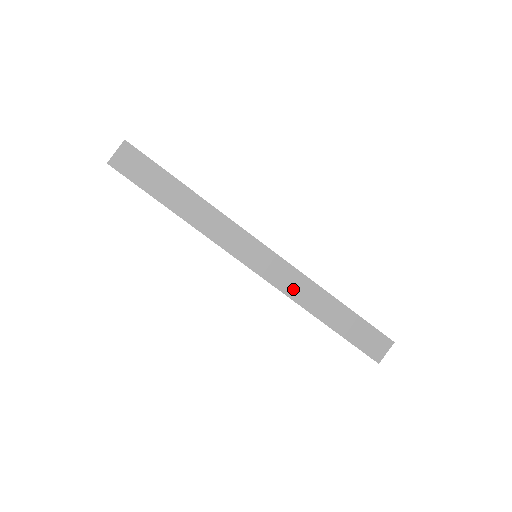
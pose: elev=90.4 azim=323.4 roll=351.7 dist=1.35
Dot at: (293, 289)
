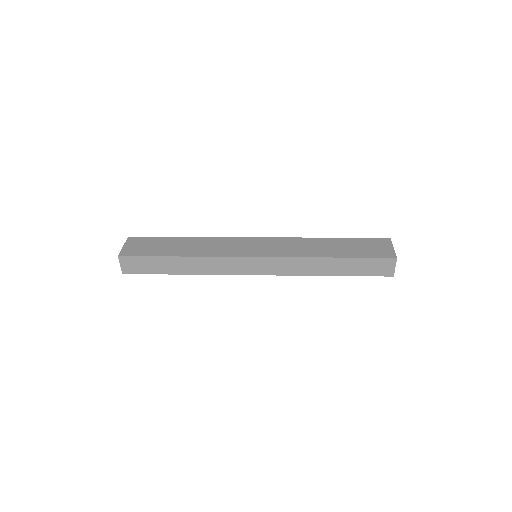
Dot at: (294, 270)
